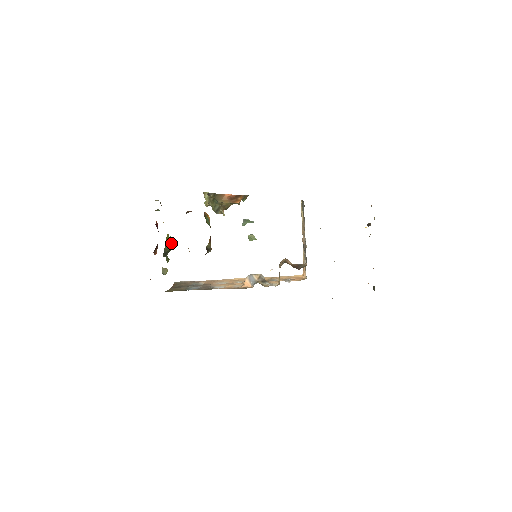
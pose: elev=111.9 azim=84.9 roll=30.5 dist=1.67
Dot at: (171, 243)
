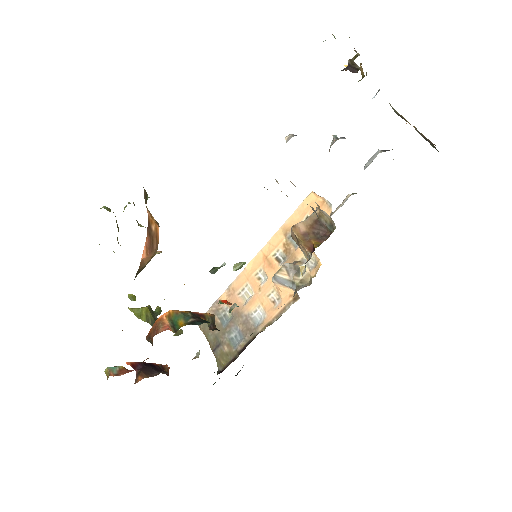
Dot at: (145, 309)
